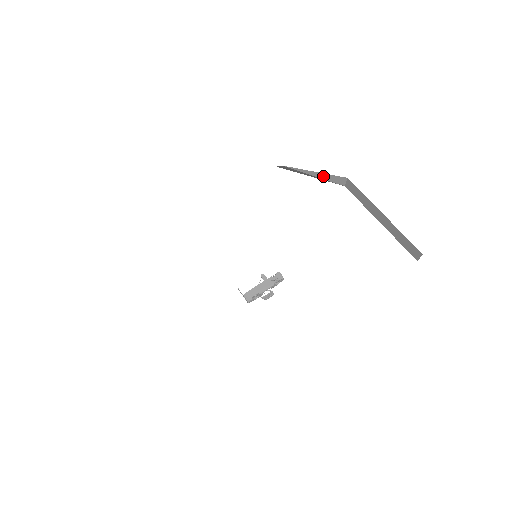
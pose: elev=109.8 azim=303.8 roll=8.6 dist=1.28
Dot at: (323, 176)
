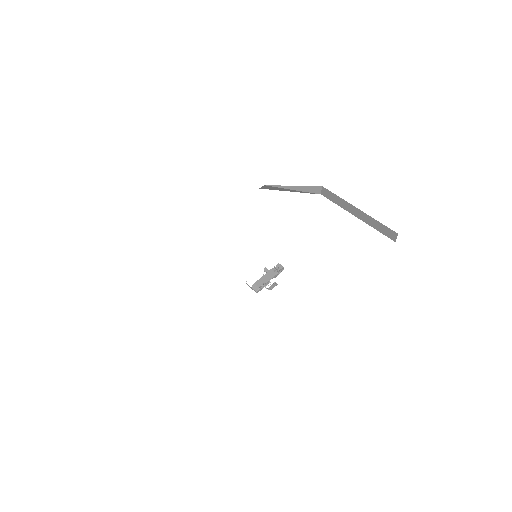
Dot at: (301, 188)
